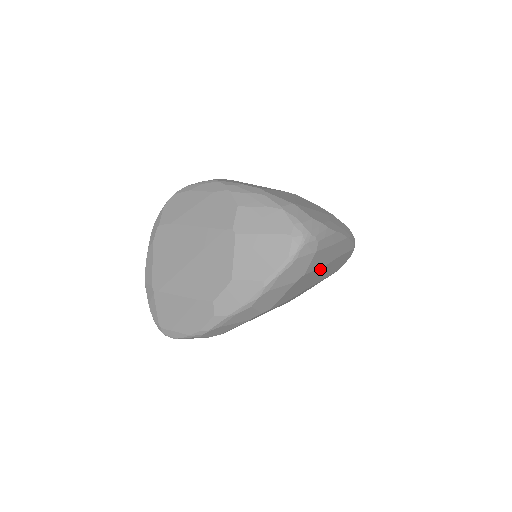
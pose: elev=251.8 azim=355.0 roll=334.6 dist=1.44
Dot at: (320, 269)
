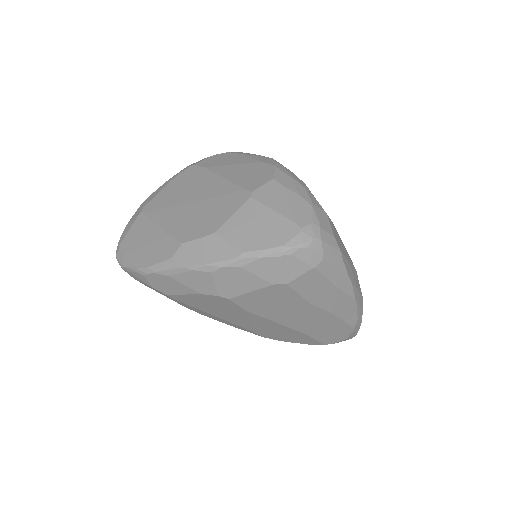
Dot at: (306, 303)
